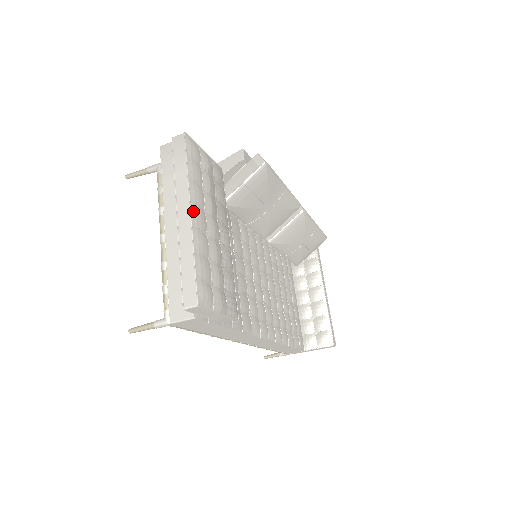
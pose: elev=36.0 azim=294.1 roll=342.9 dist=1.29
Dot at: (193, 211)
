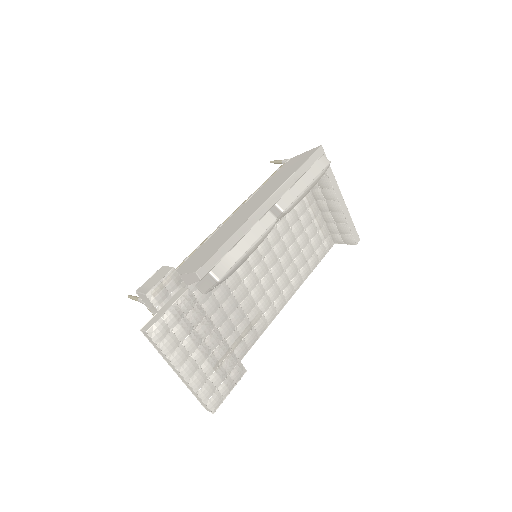
Dot at: (183, 373)
